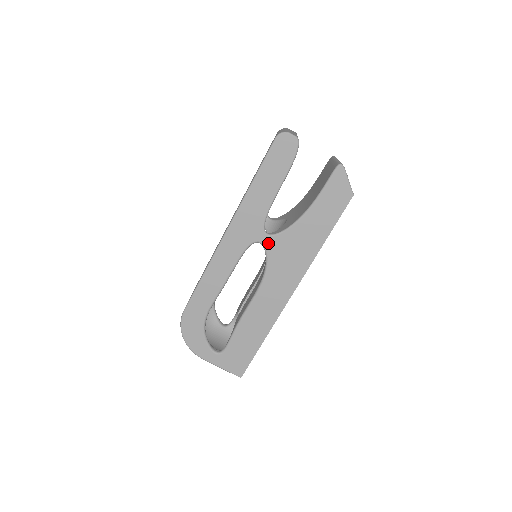
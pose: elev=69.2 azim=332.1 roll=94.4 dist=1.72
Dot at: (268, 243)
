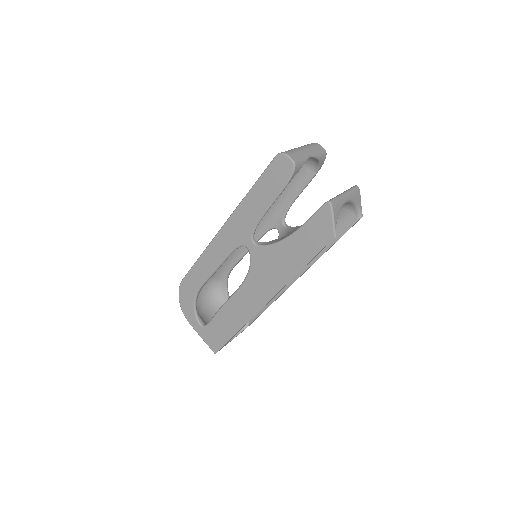
Dot at: (253, 251)
